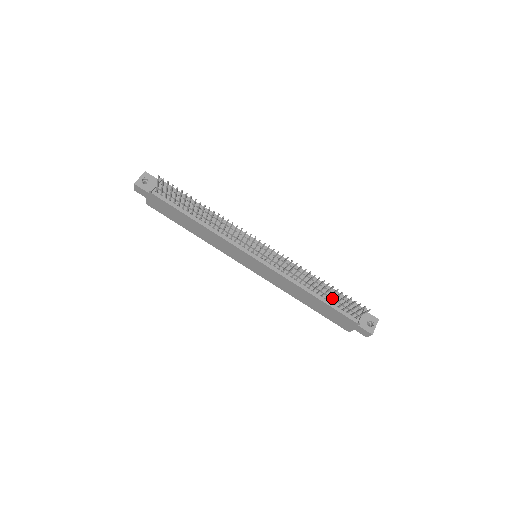
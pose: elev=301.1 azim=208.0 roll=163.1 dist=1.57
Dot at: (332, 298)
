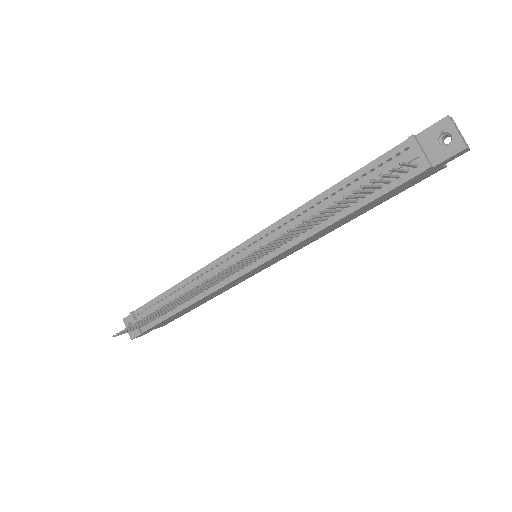
Dot at: occluded
